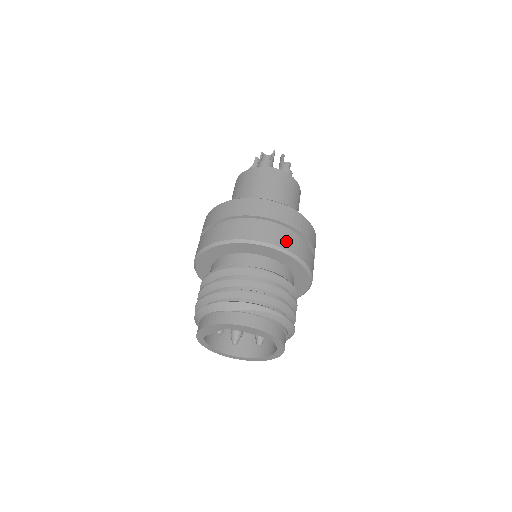
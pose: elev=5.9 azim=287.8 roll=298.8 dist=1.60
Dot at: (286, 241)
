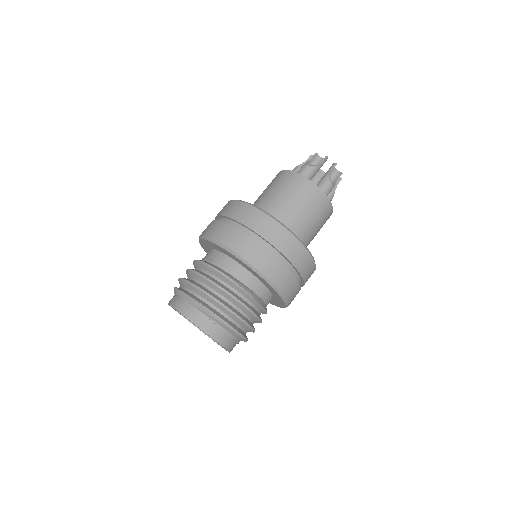
Dot at: (263, 262)
